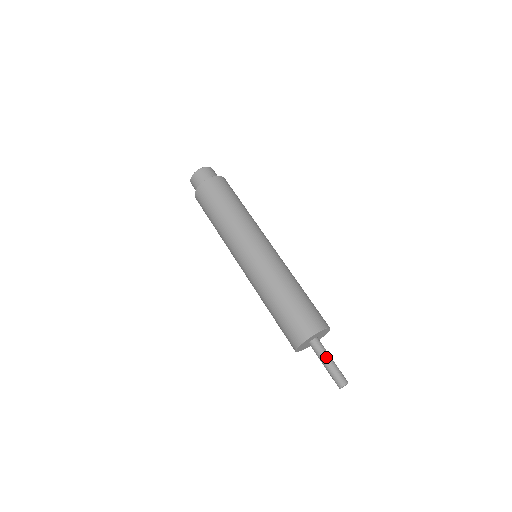
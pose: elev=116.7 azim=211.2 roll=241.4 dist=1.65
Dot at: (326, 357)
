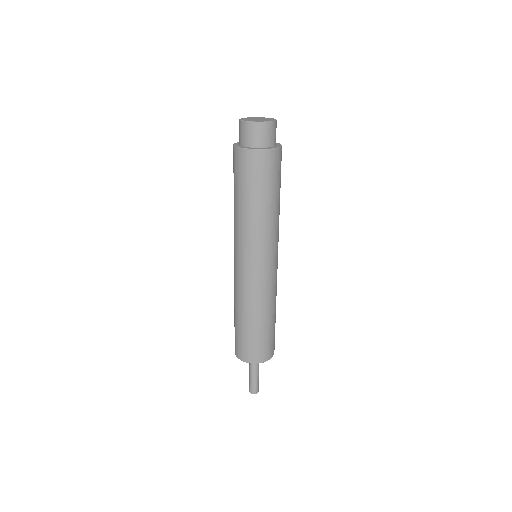
Dot at: (254, 371)
